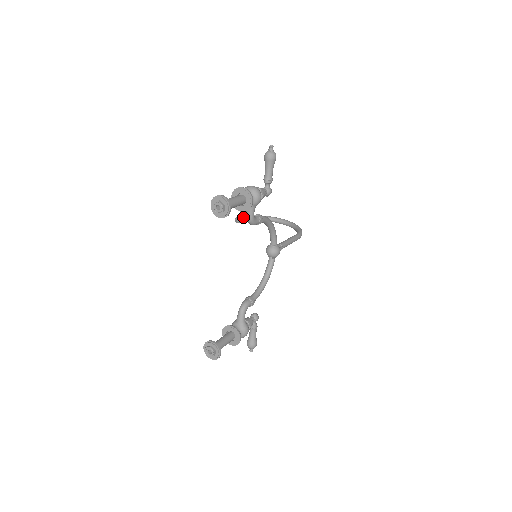
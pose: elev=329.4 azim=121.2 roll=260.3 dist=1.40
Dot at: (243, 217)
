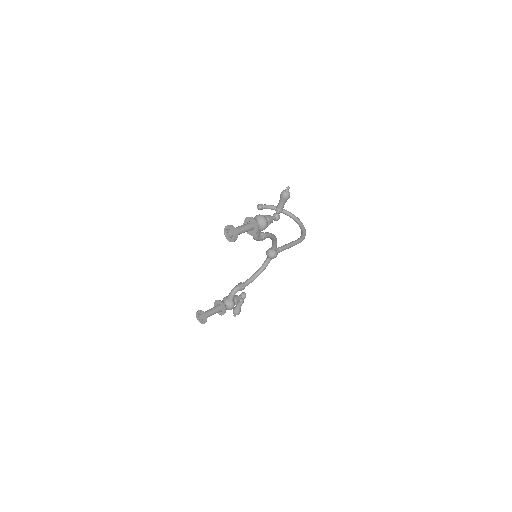
Dot at: (264, 206)
